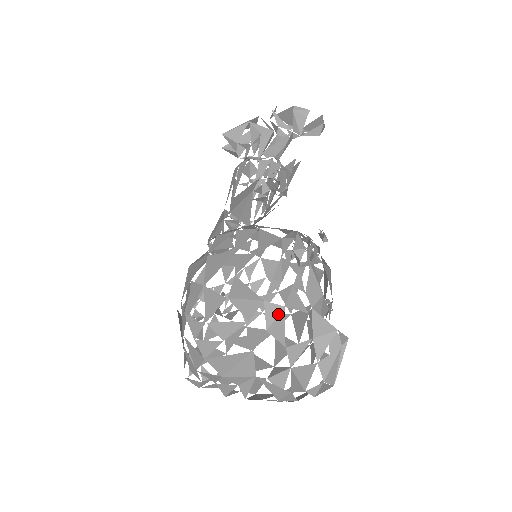
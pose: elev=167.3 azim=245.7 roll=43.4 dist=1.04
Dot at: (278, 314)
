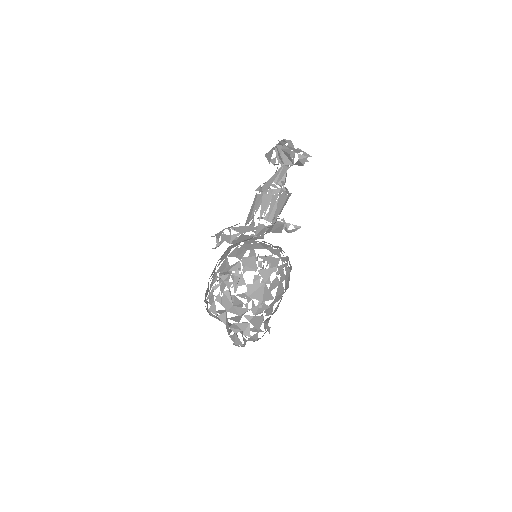
Dot at: (208, 311)
